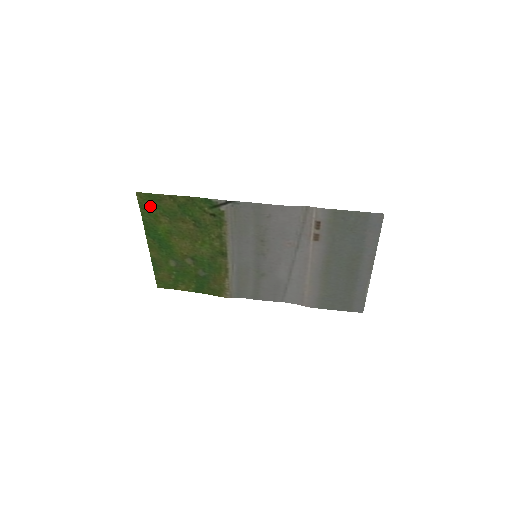
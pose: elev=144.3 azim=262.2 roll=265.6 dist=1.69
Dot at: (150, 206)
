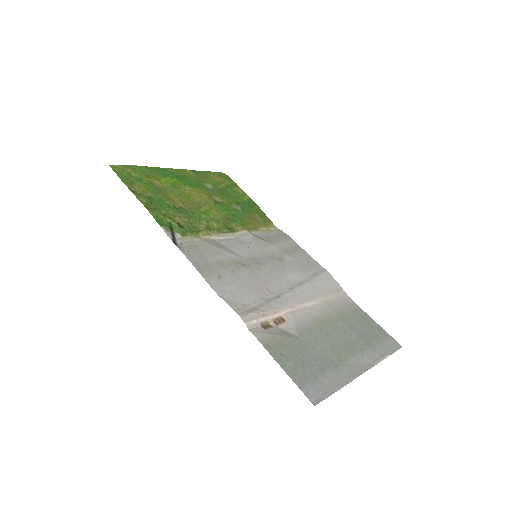
Dot at: (134, 173)
